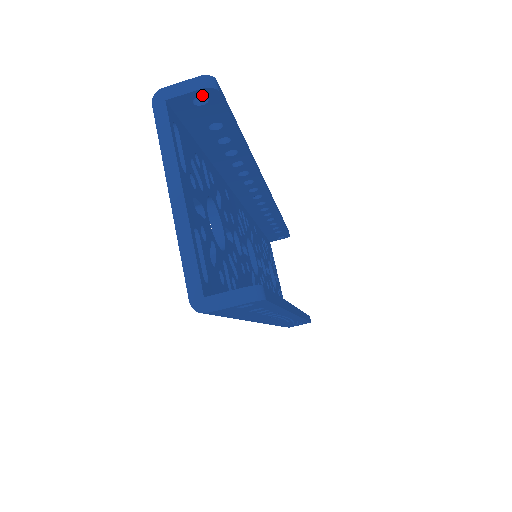
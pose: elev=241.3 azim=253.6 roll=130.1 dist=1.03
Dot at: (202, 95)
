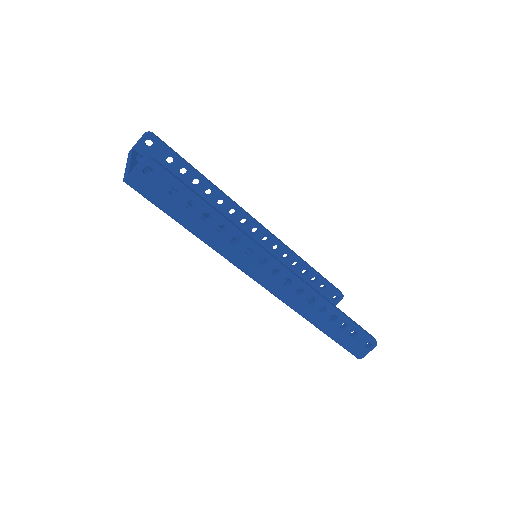
Dot at: (147, 139)
